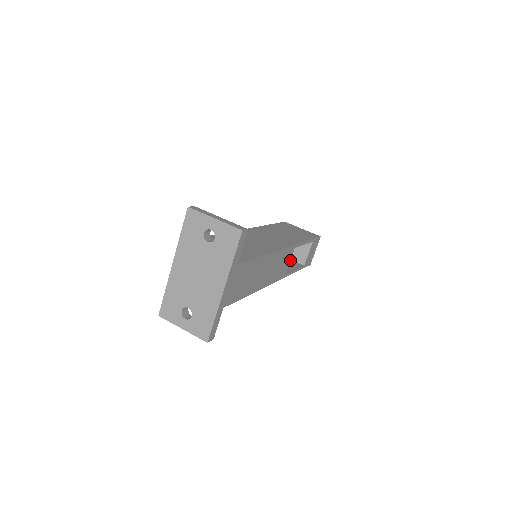
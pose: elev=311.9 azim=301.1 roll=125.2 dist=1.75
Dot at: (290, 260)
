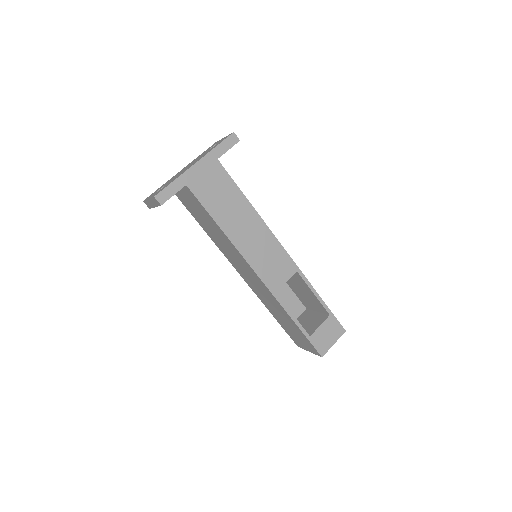
Dot at: (287, 280)
